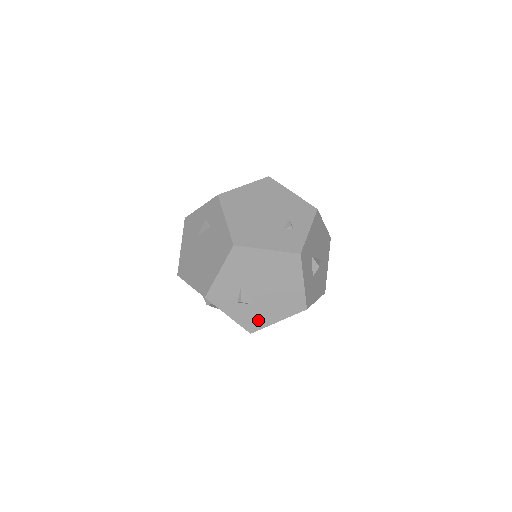
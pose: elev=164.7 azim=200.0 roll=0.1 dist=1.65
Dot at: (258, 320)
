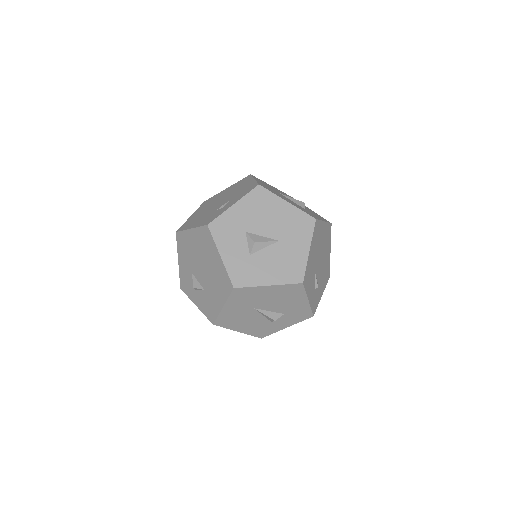
Dot at: (212, 307)
